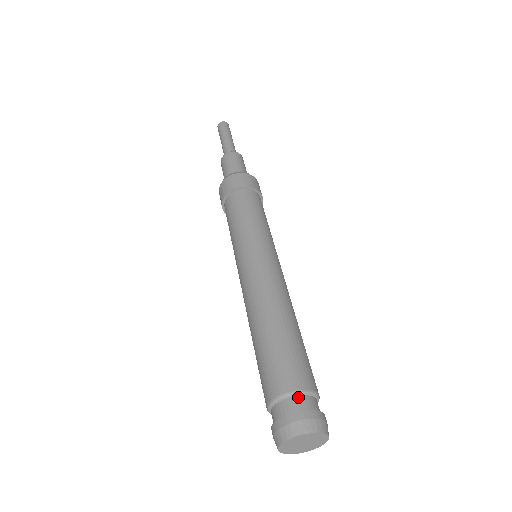
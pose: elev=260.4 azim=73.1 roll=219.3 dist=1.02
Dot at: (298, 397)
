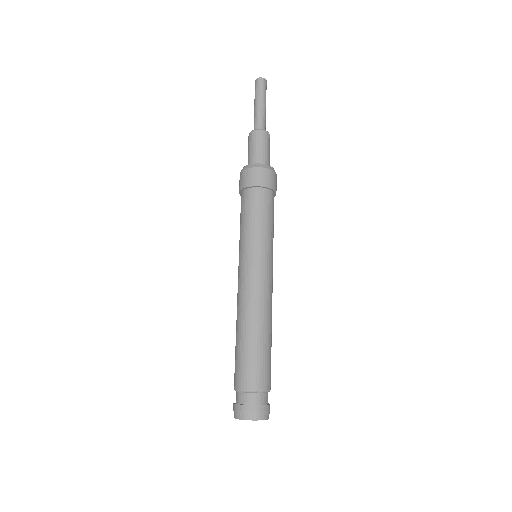
Dot at: (258, 394)
